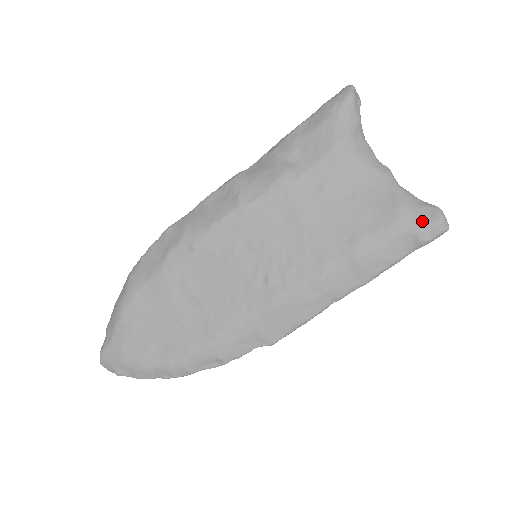
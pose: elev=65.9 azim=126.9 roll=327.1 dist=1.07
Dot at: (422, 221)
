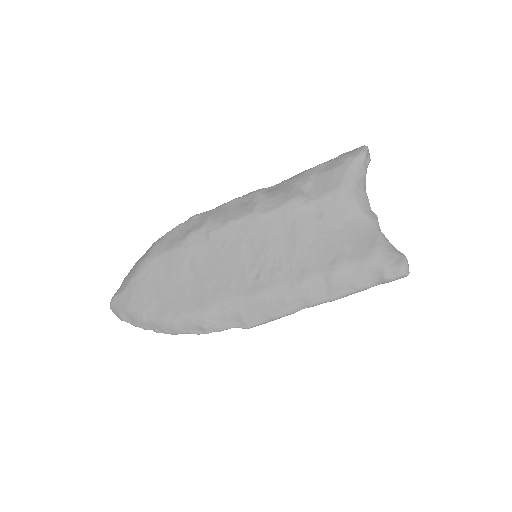
Dot at: (389, 263)
